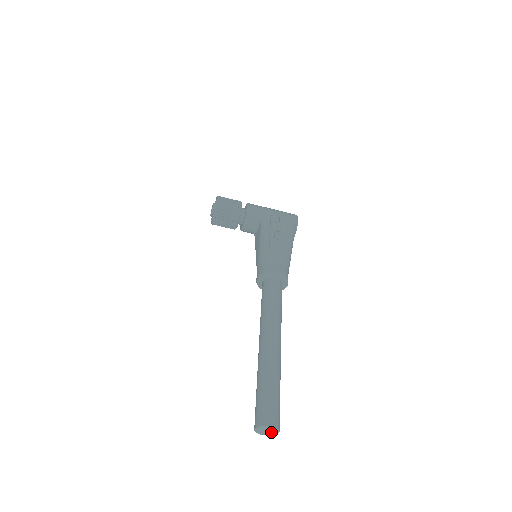
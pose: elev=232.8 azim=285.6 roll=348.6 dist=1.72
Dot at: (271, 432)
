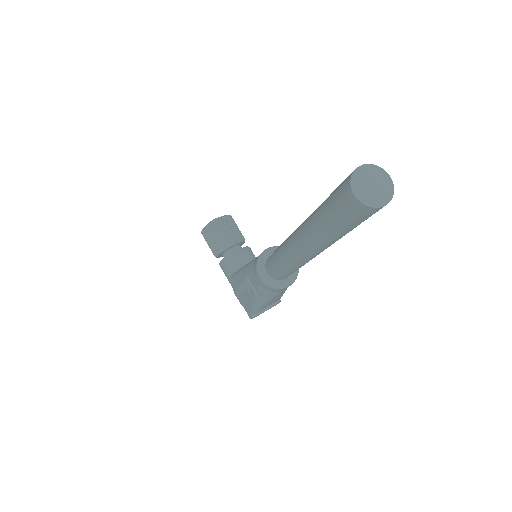
Dot at: (374, 195)
